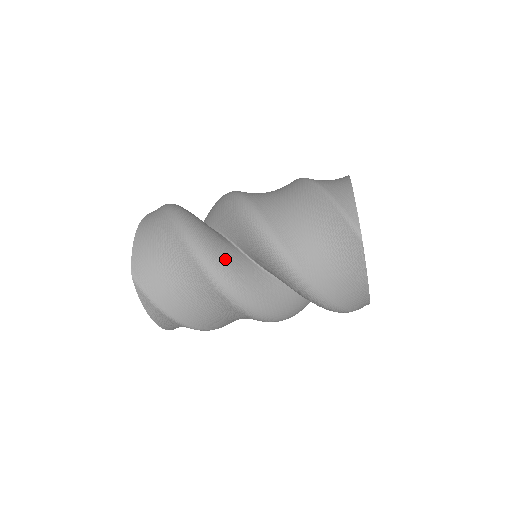
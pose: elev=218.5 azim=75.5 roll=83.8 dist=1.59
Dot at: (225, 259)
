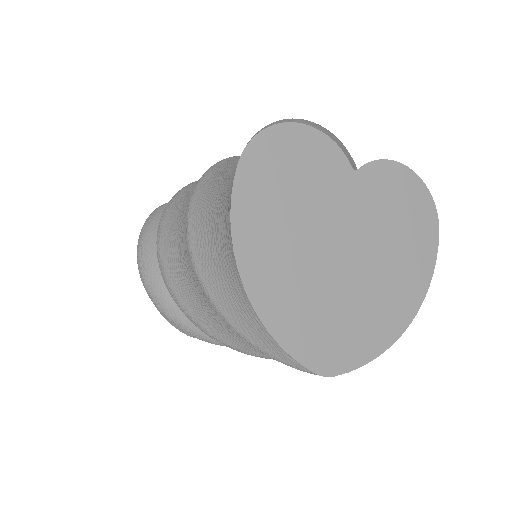
Dot at: occluded
